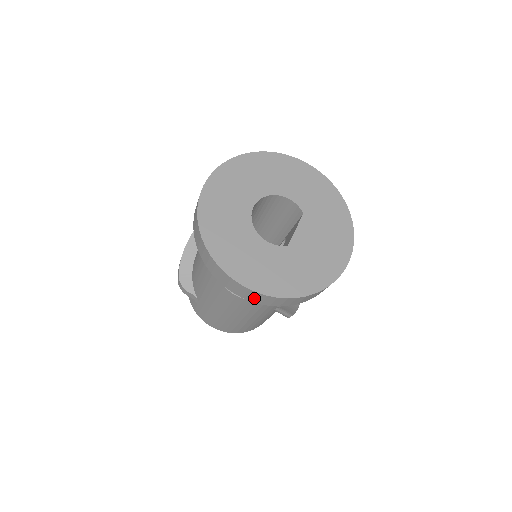
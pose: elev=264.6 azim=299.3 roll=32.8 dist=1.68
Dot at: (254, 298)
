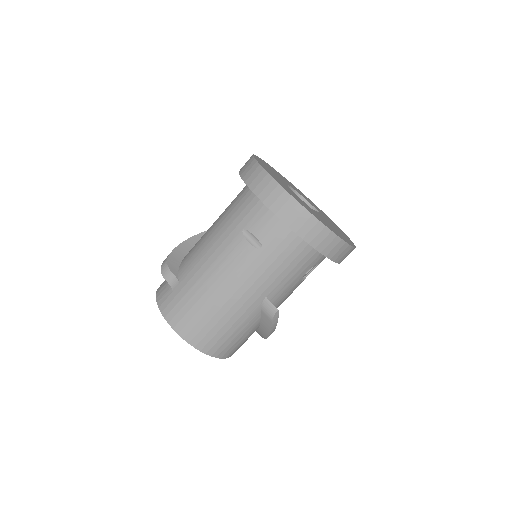
Dot at: (288, 213)
